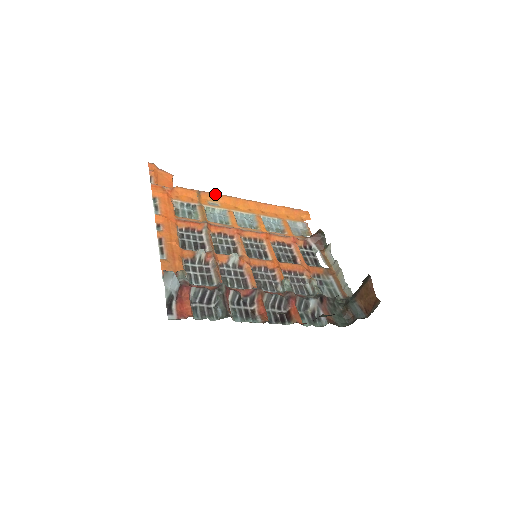
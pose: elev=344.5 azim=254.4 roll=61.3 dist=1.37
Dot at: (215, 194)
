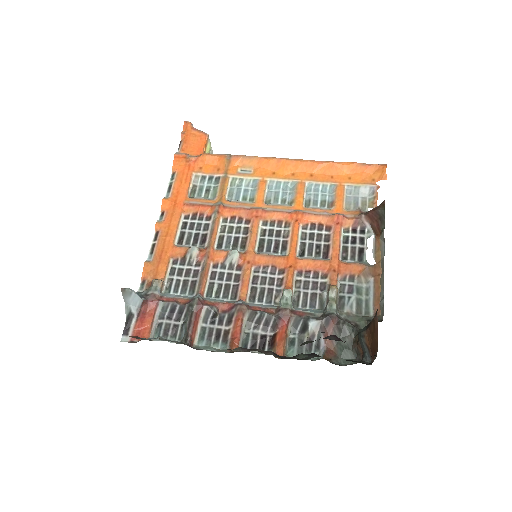
Dot at: (250, 157)
